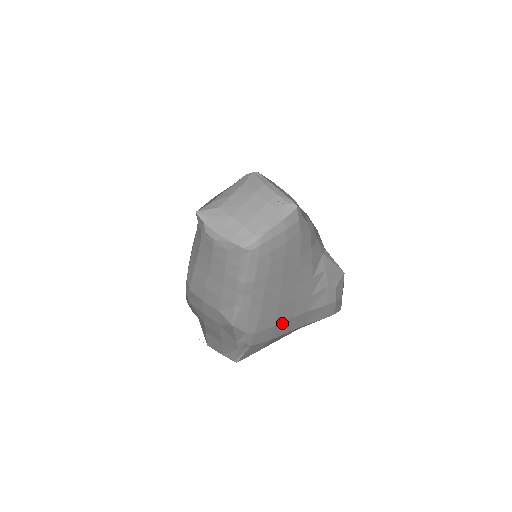
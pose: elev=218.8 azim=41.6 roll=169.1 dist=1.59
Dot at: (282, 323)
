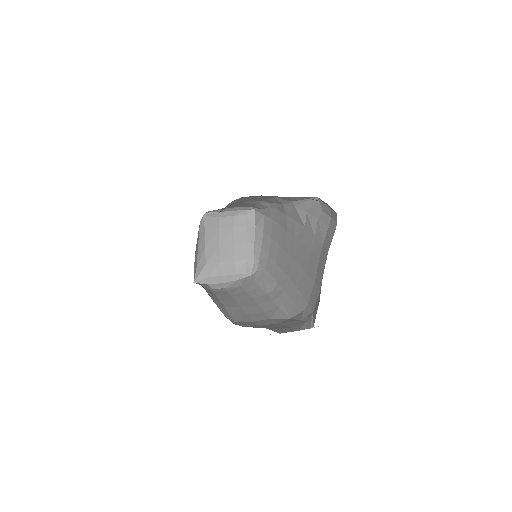
Dot at: (316, 274)
